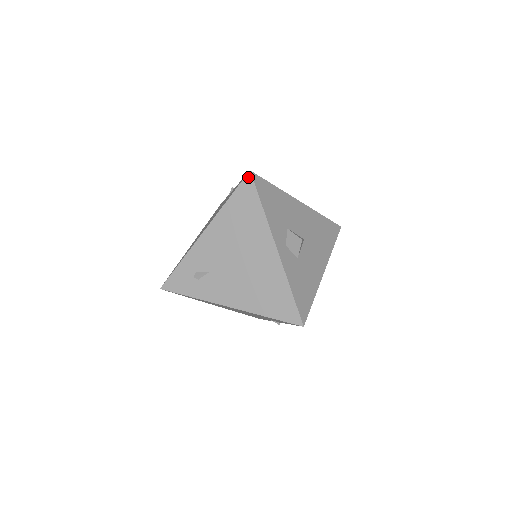
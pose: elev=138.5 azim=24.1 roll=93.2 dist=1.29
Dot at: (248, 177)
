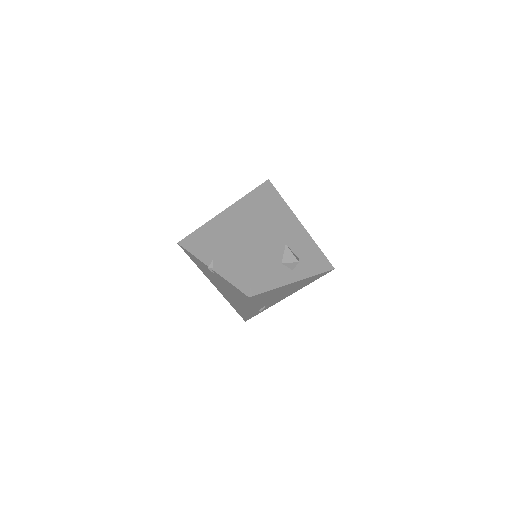
Dot at: (251, 298)
